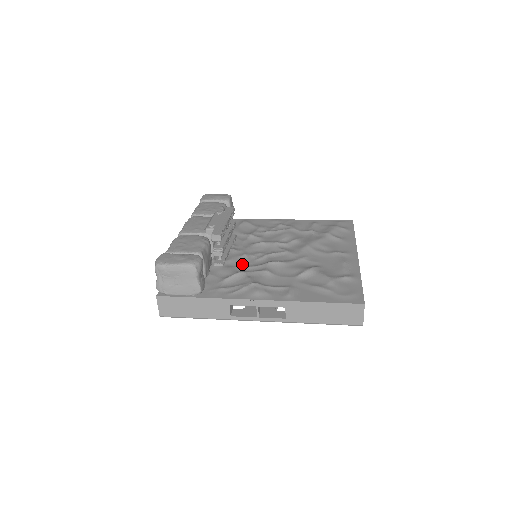
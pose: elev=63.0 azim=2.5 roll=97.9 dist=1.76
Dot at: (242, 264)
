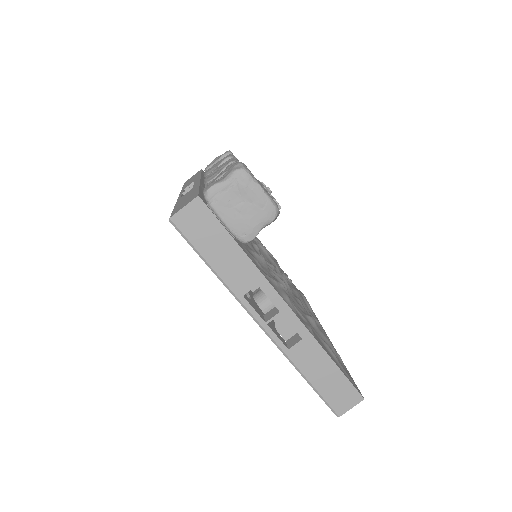
Dot at: occluded
